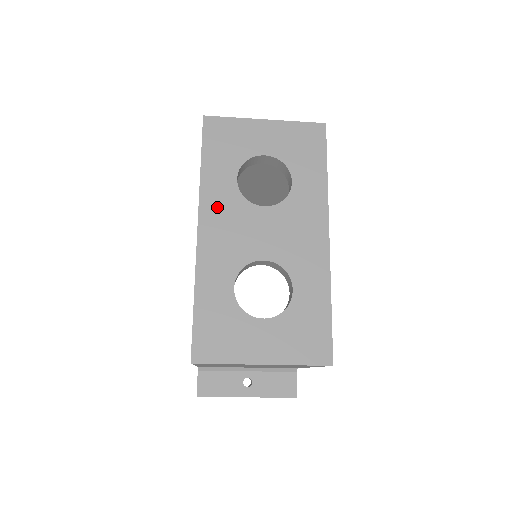
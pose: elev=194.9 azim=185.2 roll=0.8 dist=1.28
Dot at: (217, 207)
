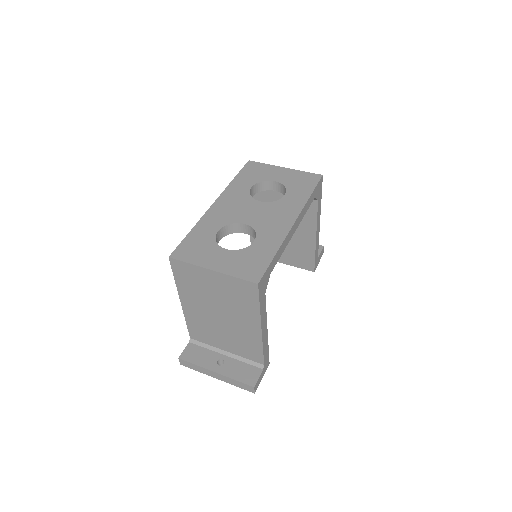
Dot at: (232, 196)
